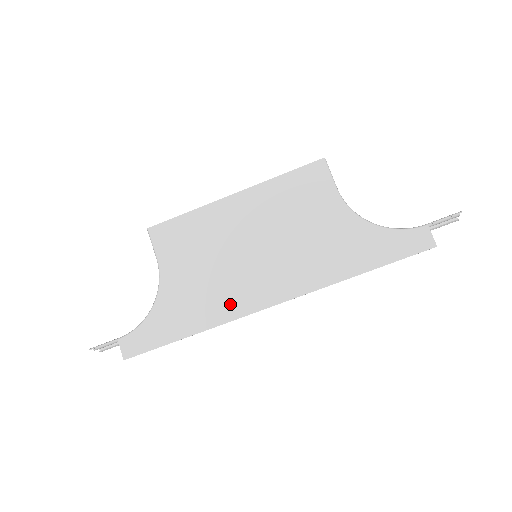
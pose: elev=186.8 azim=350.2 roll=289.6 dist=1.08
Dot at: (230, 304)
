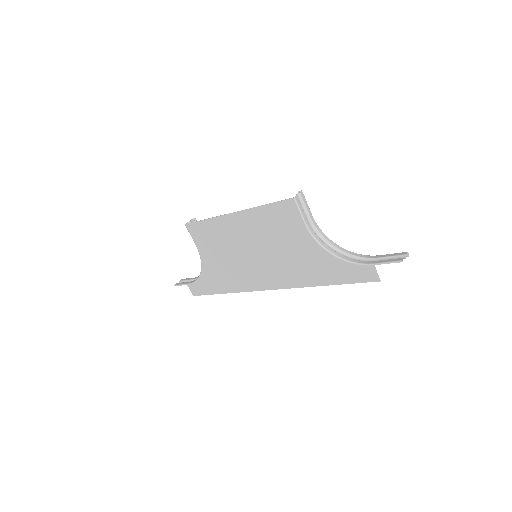
Dot at: (244, 282)
